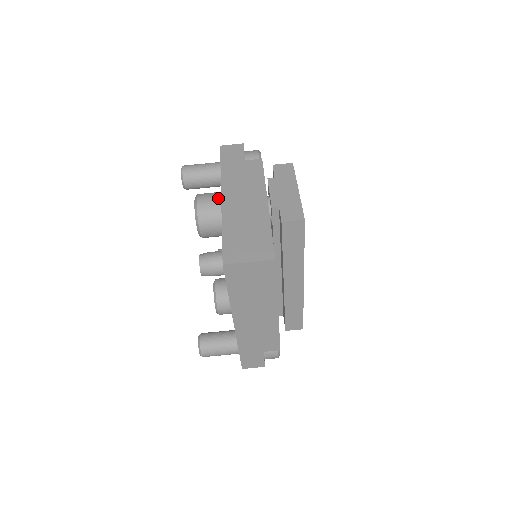
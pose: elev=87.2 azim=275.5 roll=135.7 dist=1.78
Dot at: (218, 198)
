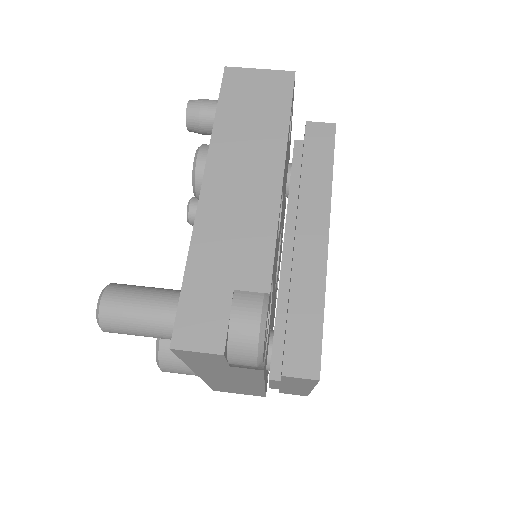
Dot at: occluded
